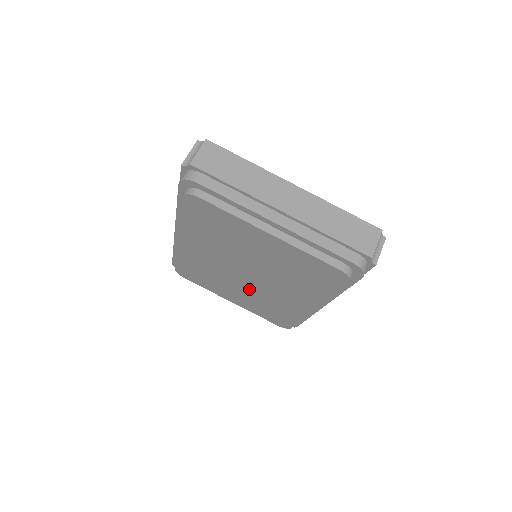
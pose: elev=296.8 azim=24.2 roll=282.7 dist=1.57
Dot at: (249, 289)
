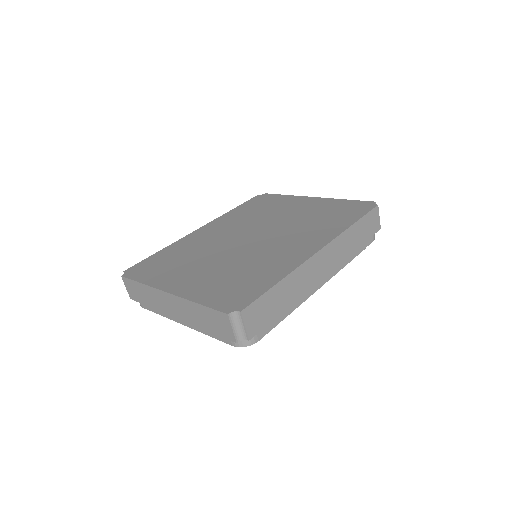
Dot at: occluded
